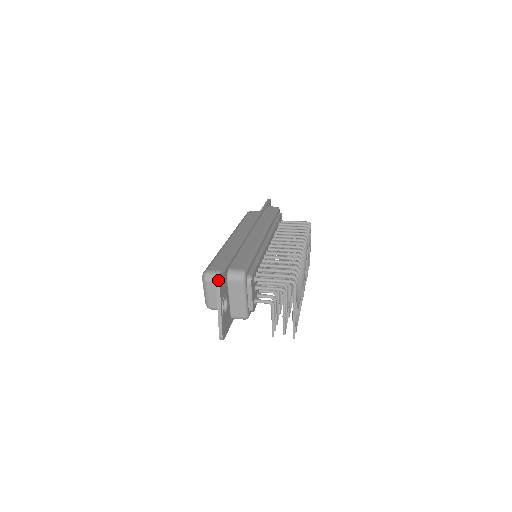
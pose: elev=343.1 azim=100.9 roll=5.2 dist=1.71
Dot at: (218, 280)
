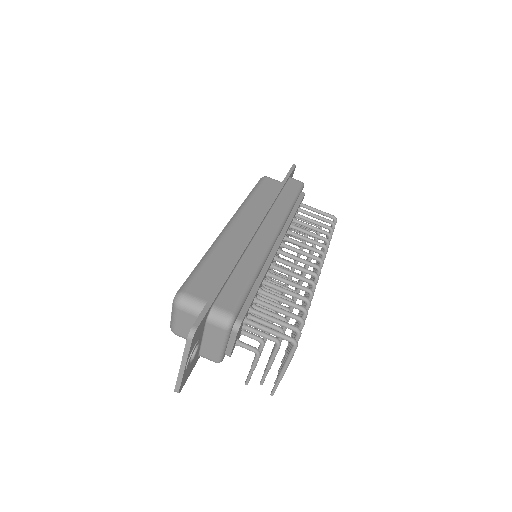
Dot at: (191, 333)
